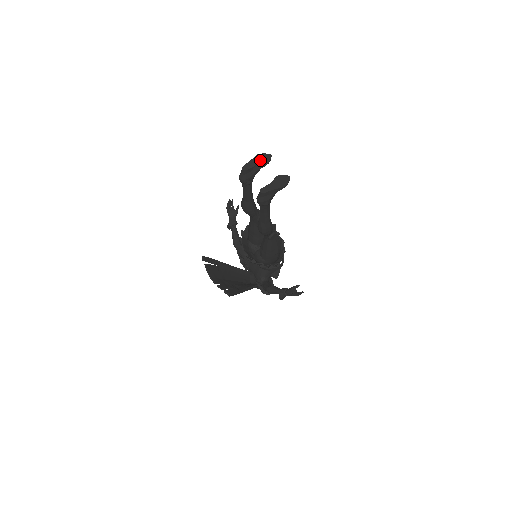
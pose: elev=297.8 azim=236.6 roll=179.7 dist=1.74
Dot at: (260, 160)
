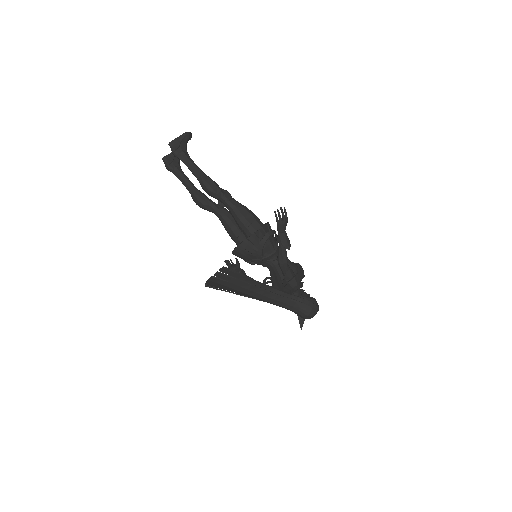
Dot at: occluded
